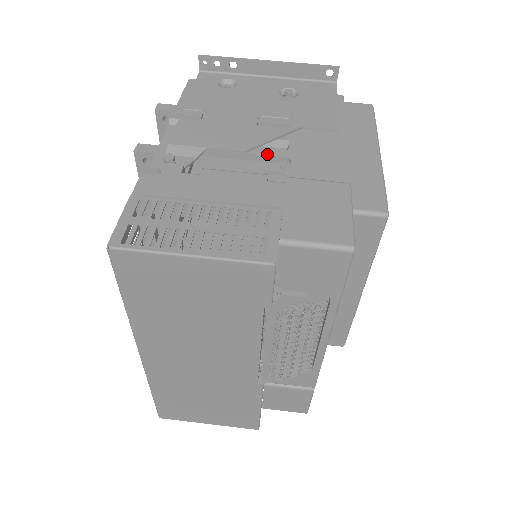
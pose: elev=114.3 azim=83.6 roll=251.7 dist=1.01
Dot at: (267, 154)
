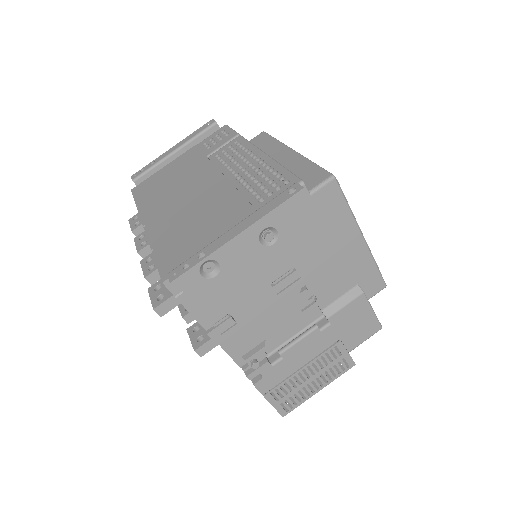
Dot at: (298, 305)
